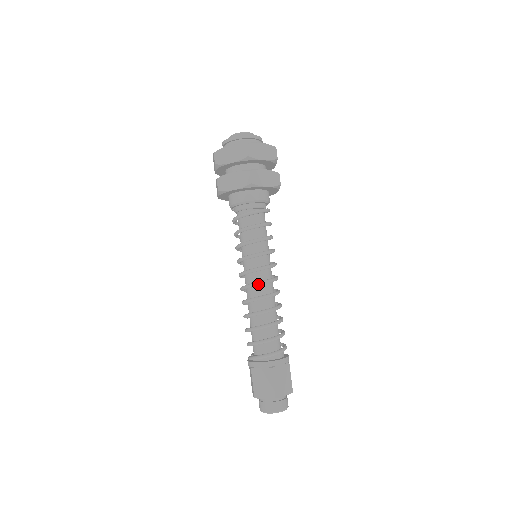
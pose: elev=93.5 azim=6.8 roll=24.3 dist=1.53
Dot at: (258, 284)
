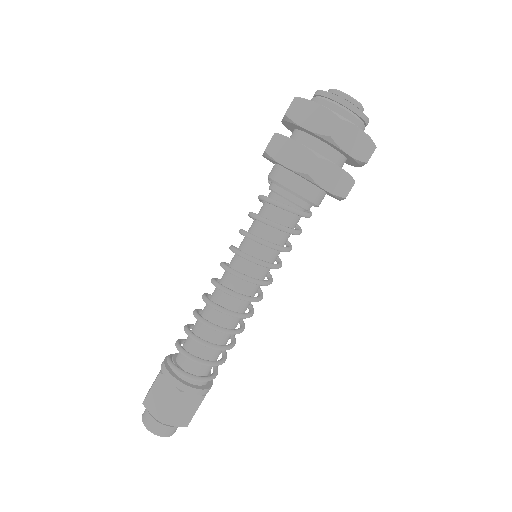
Dot at: (231, 294)
